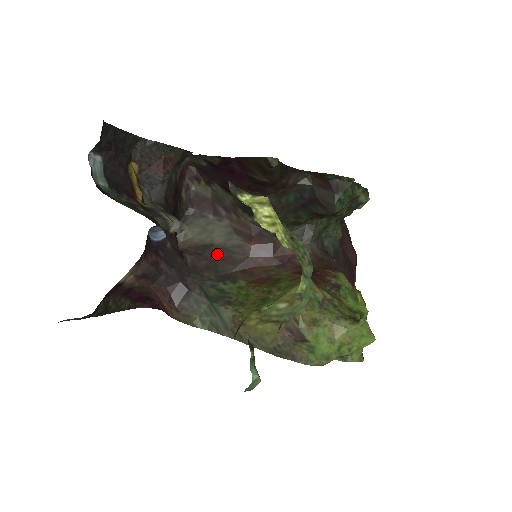
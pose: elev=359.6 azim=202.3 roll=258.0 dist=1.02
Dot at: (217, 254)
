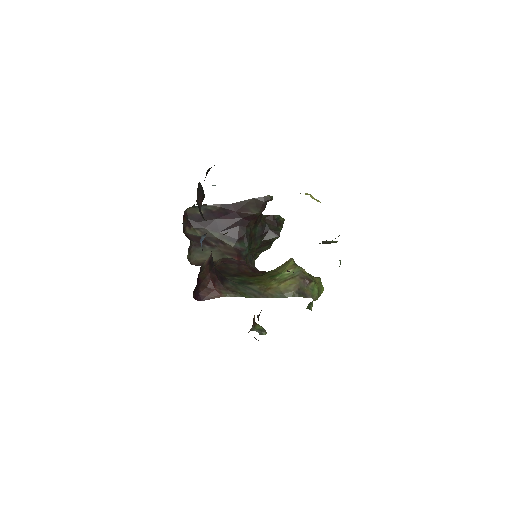
Dot at: (220, 266)
